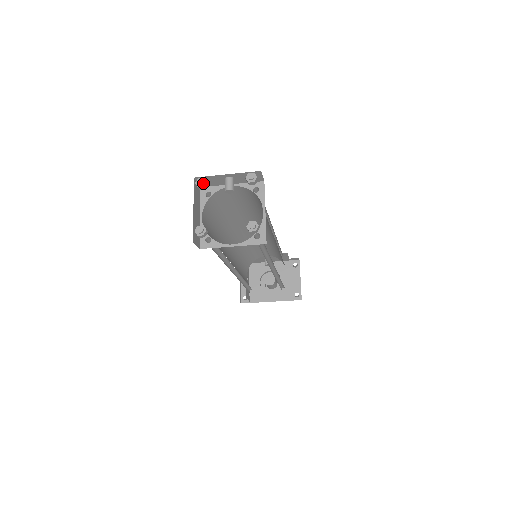
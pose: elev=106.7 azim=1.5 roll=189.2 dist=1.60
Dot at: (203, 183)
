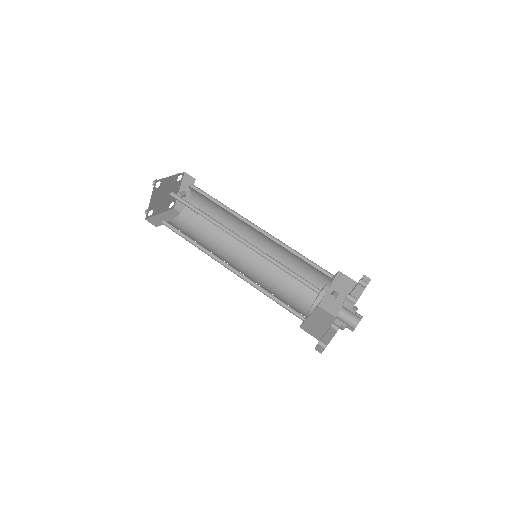
Dot at: occluded
